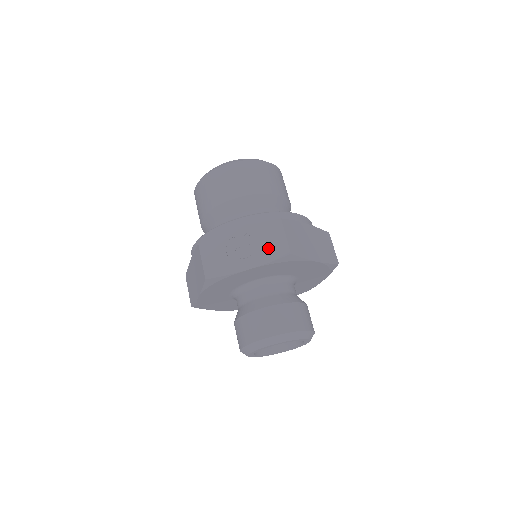
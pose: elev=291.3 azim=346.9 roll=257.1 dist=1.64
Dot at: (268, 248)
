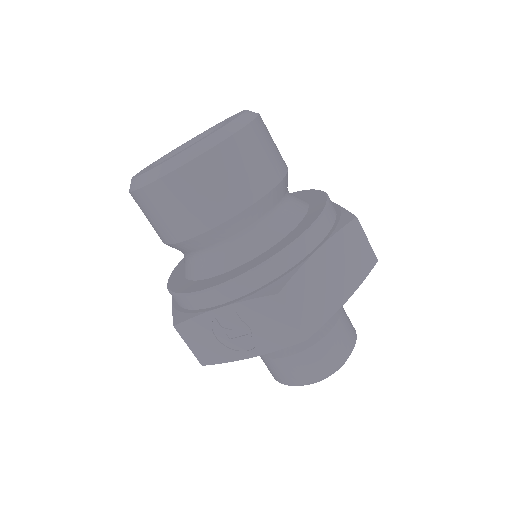
Dot at: (271, 333)
